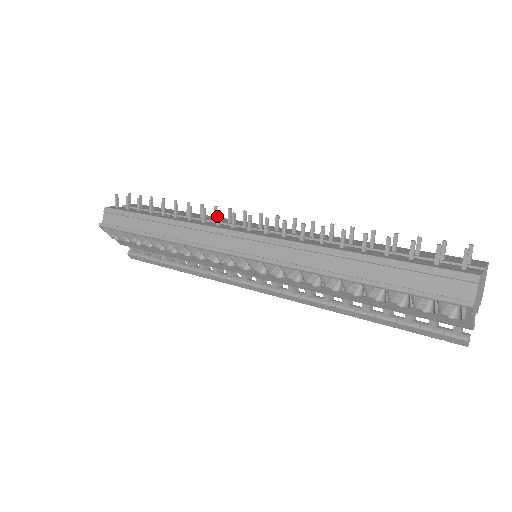
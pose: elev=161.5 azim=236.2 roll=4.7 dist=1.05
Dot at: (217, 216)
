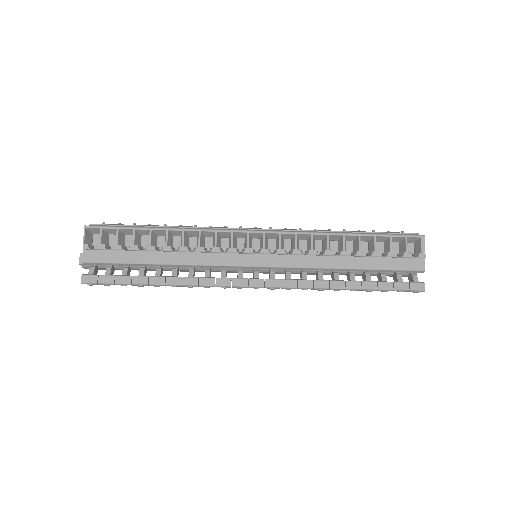
Dot at: occluded
